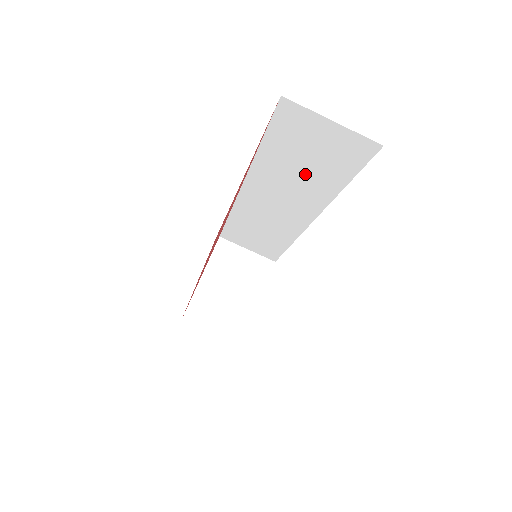
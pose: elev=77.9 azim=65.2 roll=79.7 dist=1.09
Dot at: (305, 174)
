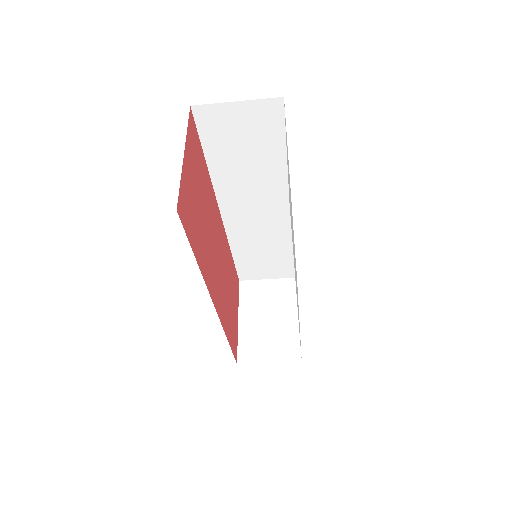
Dot at: (253, 165)
